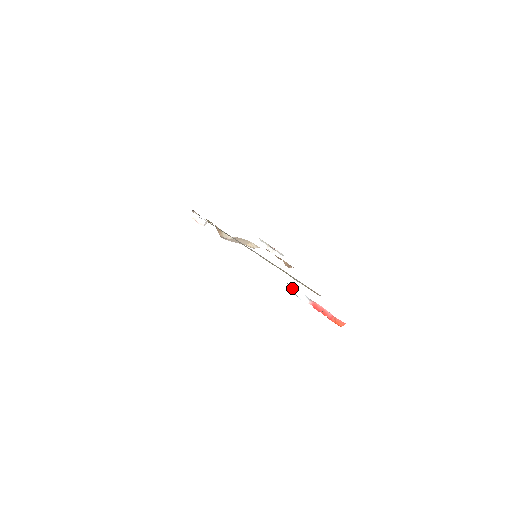
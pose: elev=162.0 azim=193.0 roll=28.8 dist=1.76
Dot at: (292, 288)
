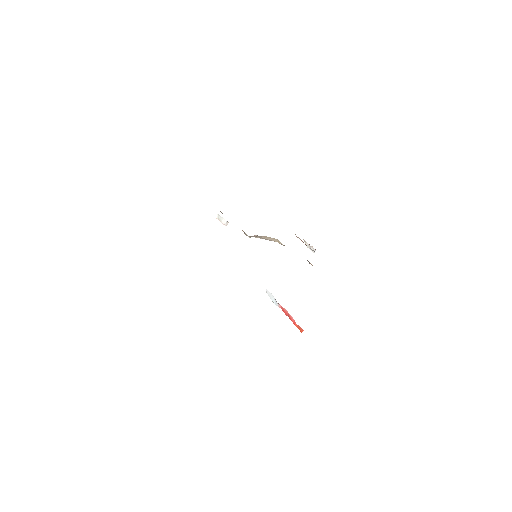
Dot at: (266, 290)
